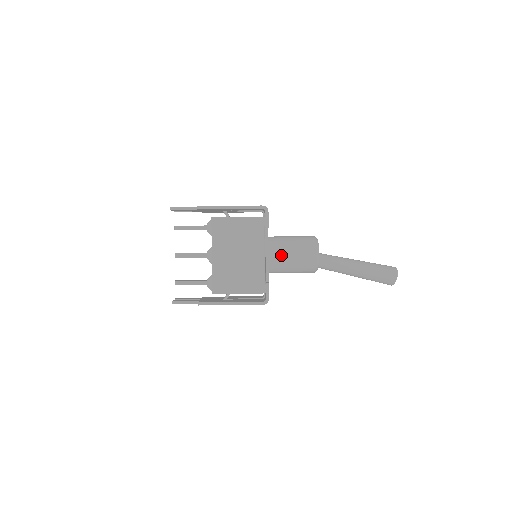
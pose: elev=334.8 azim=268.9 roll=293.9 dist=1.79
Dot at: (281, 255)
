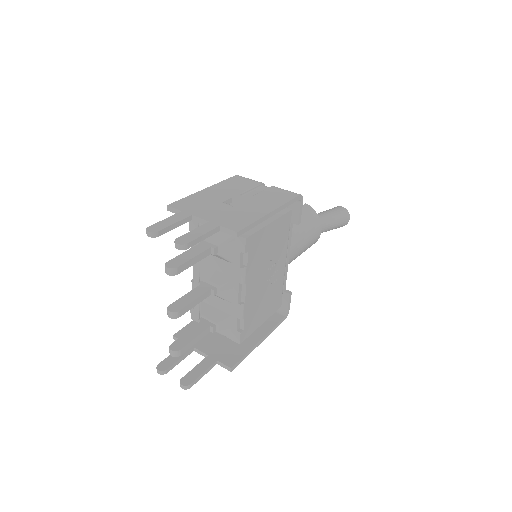
Dot at: (298, 250)
